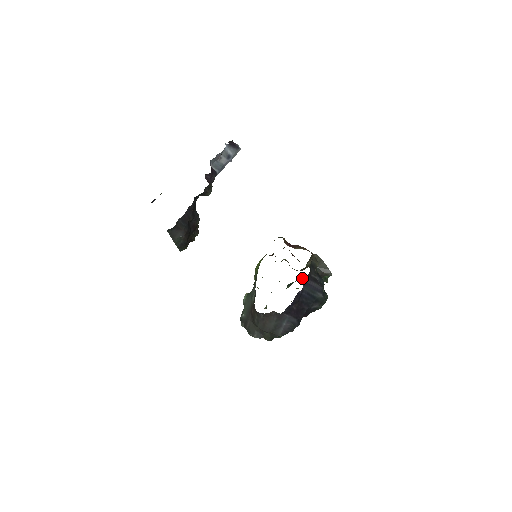
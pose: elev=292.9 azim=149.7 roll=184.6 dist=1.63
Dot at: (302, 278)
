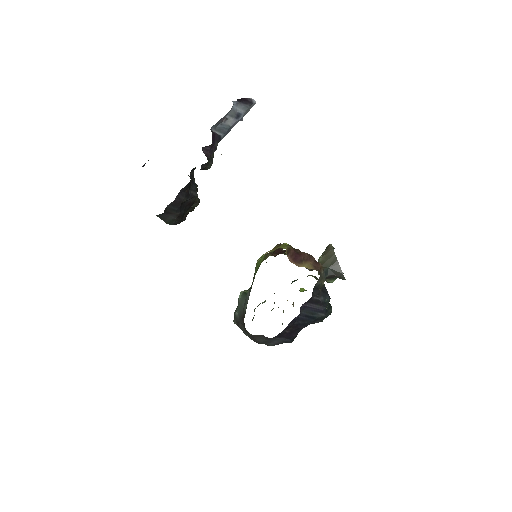
Dot at: (310, 275)
